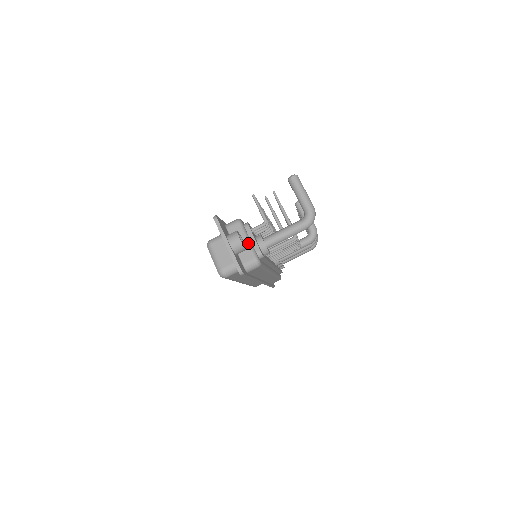
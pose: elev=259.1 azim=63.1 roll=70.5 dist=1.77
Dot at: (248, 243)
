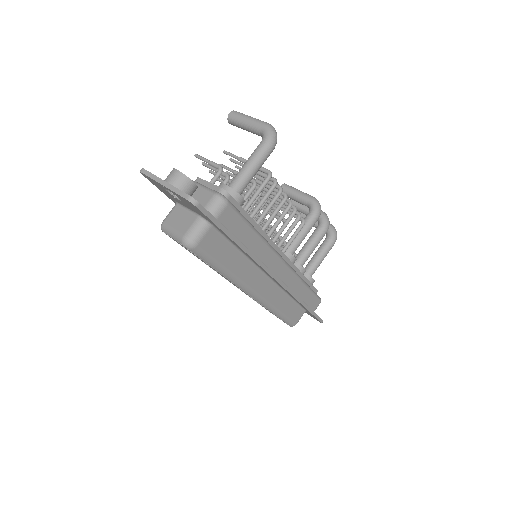
Dot at: (201, 187)
